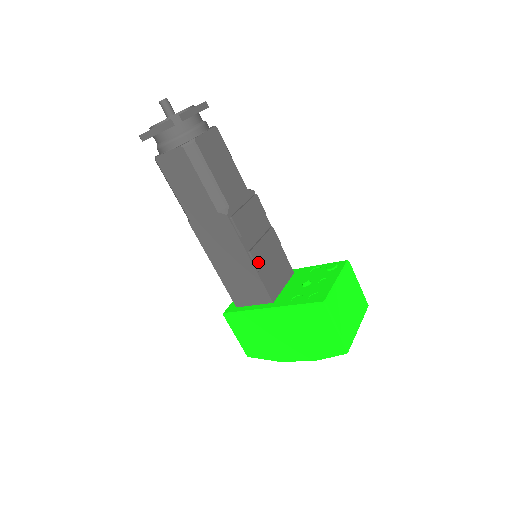
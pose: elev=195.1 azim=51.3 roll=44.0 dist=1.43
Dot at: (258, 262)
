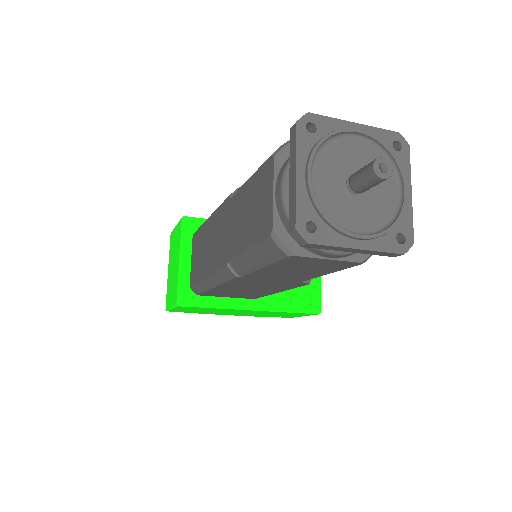
Dot at: occluded
